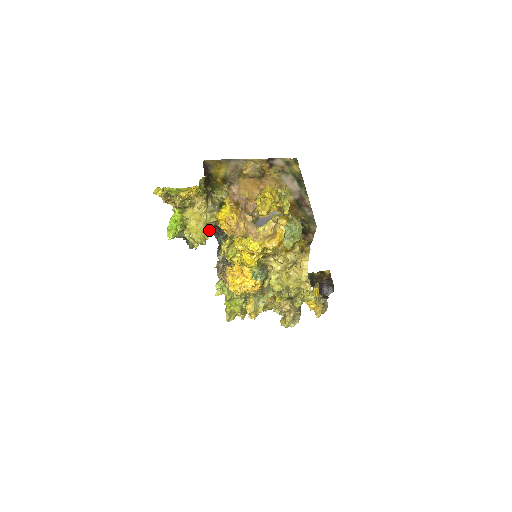
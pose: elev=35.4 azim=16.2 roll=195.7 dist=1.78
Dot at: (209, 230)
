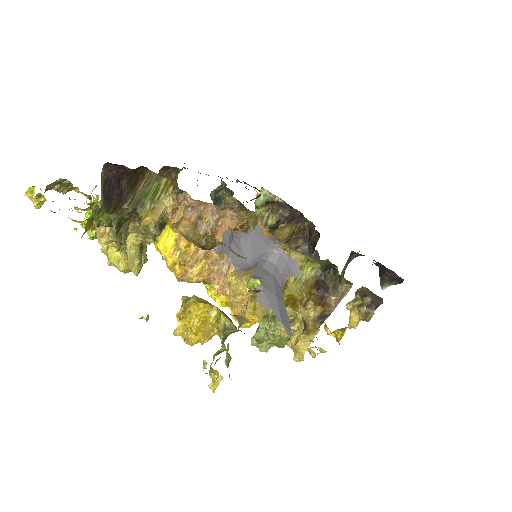
Dot at: (139, 261)
